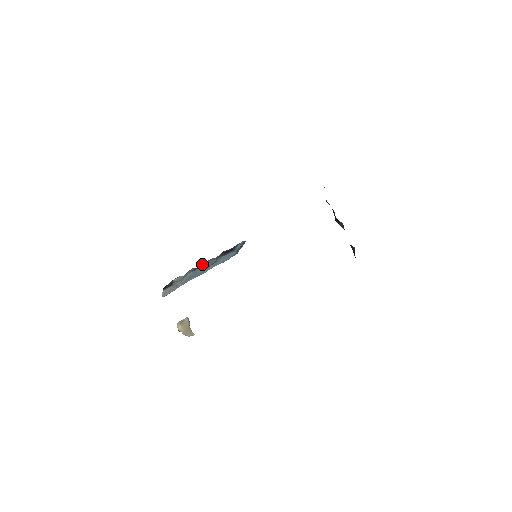
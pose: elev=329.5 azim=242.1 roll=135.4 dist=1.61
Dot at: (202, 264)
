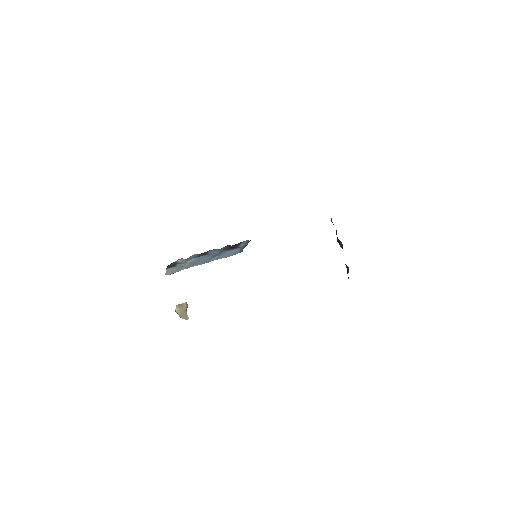
Dot at: (206, 252)
